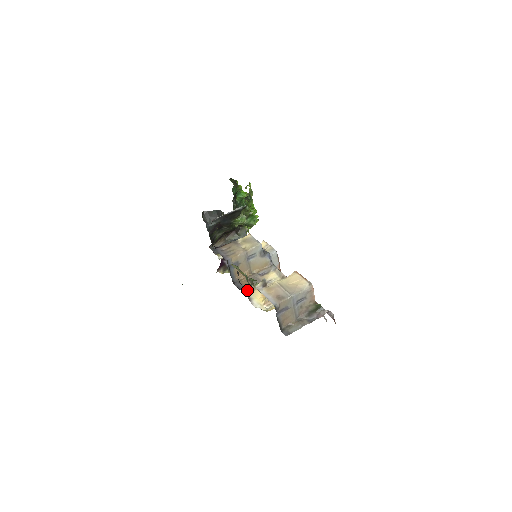
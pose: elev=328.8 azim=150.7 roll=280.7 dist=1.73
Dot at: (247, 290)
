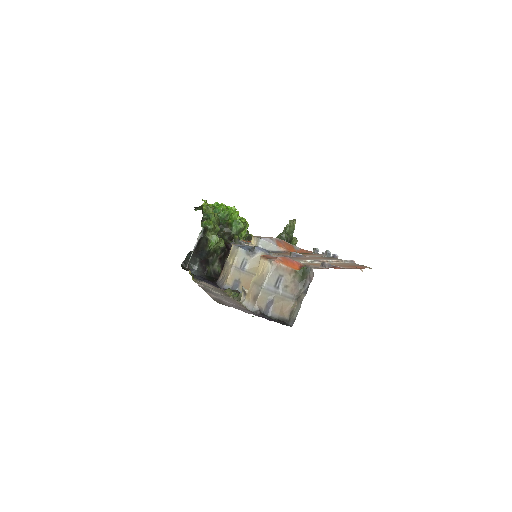
Dot at: occluded
